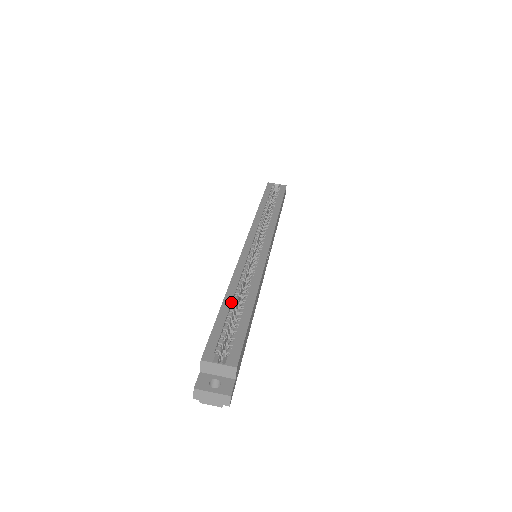
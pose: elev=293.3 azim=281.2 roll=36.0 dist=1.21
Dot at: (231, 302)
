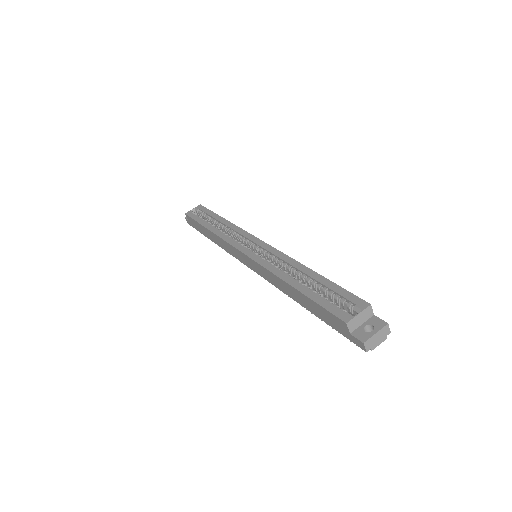
Dot at: (301, 284)
